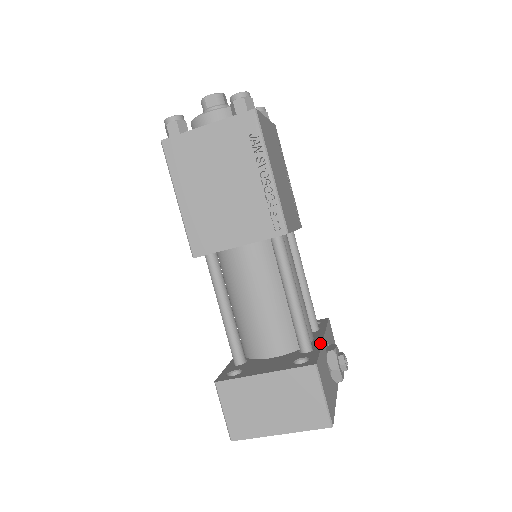
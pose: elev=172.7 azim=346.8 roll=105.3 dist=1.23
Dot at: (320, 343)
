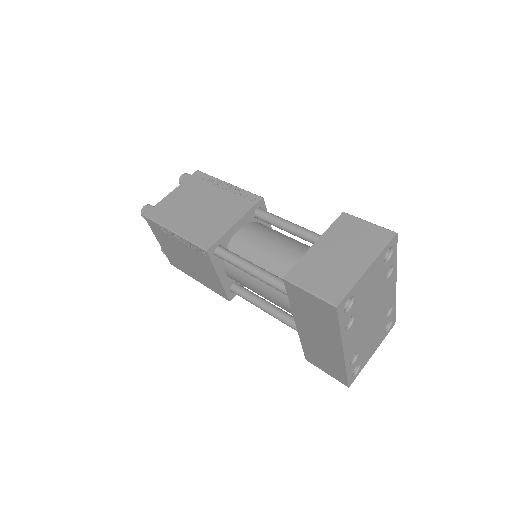
Dot at: occluded
